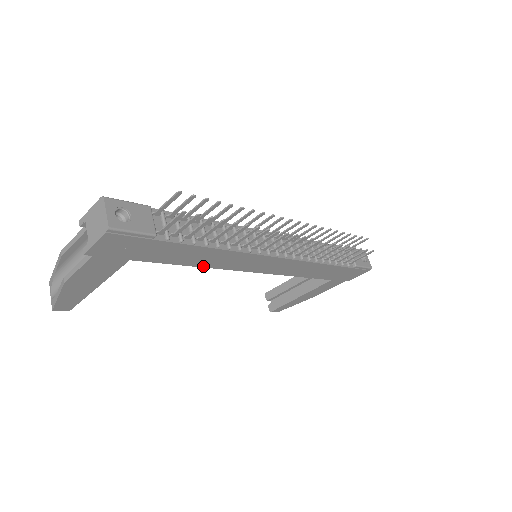
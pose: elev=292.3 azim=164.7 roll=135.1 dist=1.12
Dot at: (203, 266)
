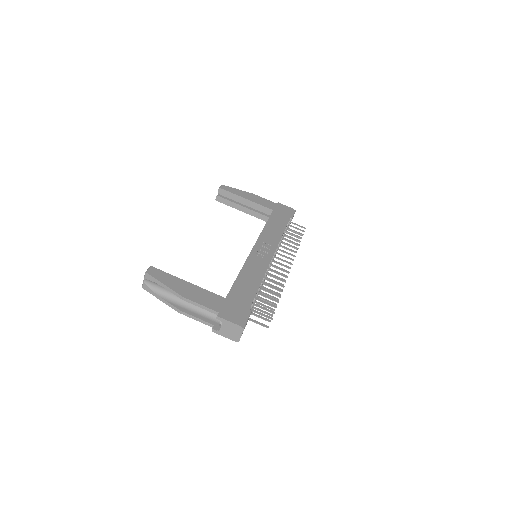
Dot at: occluded
